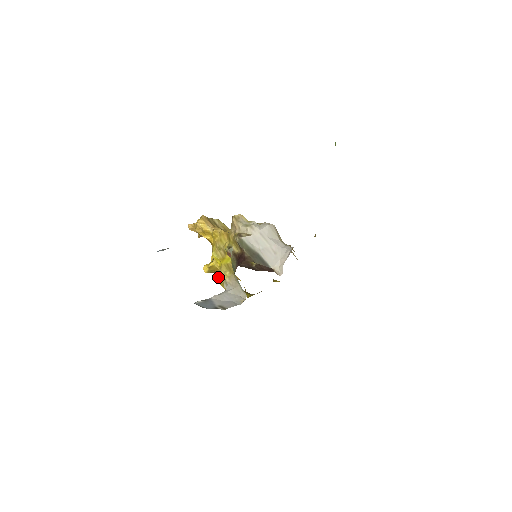
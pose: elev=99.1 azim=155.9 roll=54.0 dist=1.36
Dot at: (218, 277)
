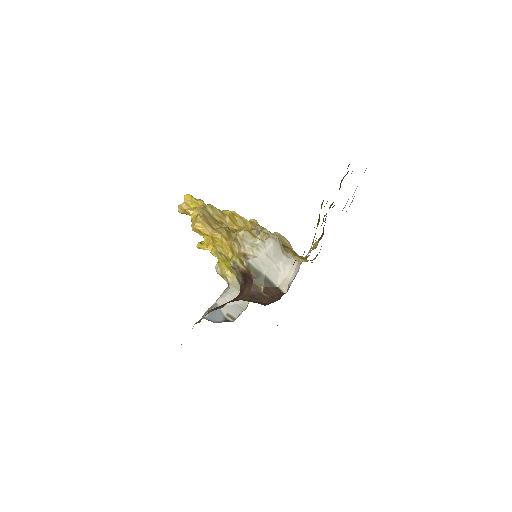
Dot at: (218, 271)
